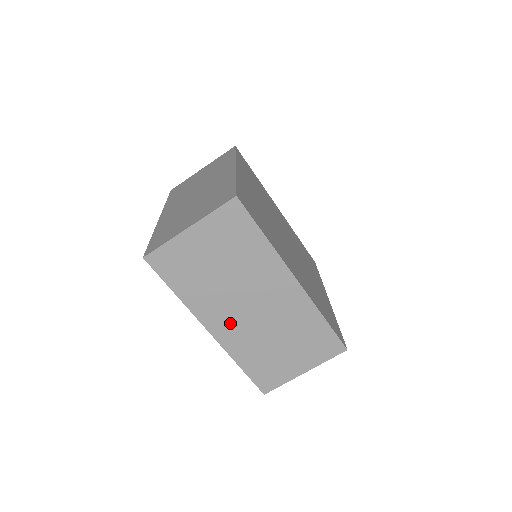
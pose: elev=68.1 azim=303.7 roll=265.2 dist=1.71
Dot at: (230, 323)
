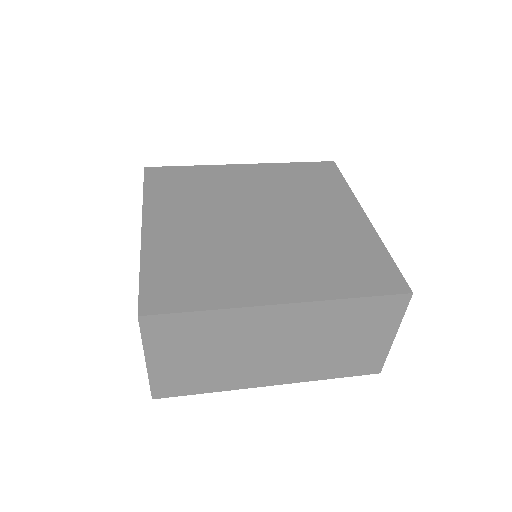
Dot at: (277, 369)
